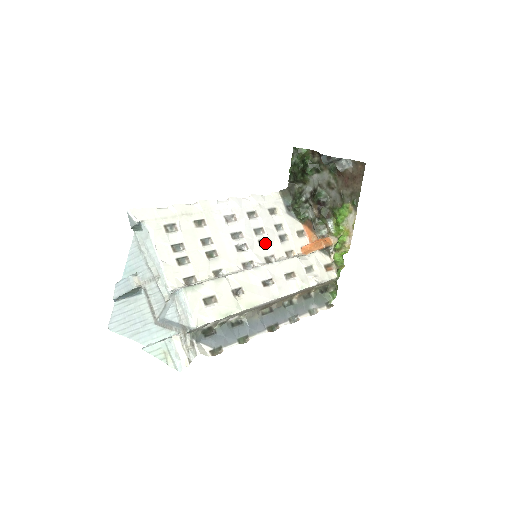
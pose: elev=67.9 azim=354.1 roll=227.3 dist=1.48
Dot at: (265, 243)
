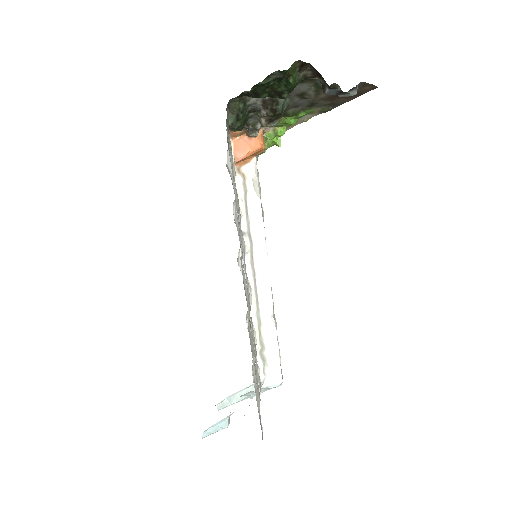
Dot at: occluded
